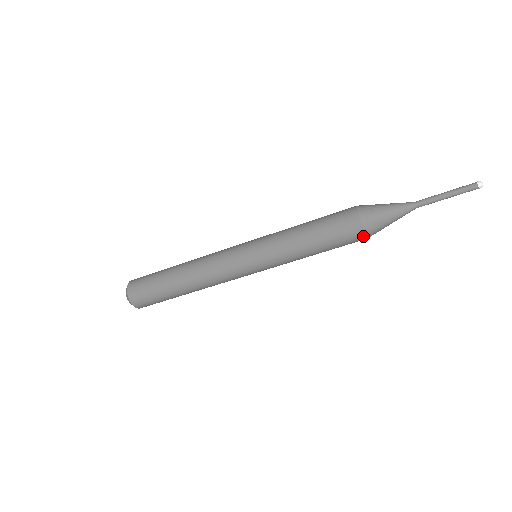
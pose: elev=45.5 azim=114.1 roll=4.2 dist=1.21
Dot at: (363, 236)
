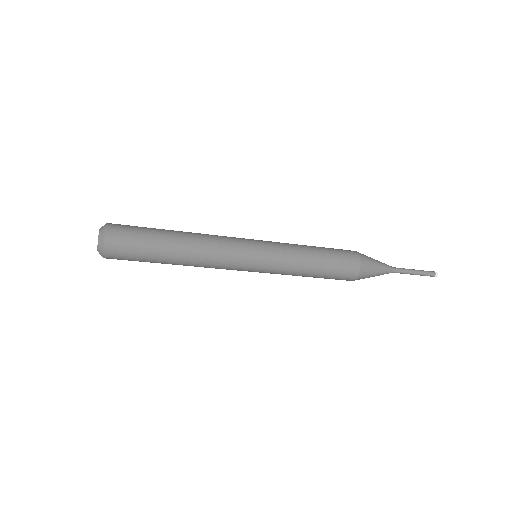
Dot at: (356, 275)
